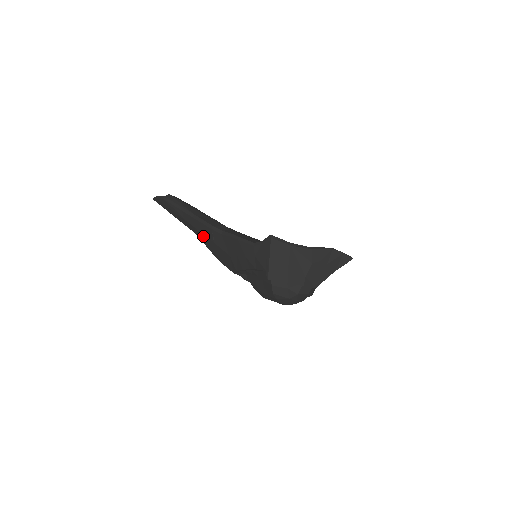
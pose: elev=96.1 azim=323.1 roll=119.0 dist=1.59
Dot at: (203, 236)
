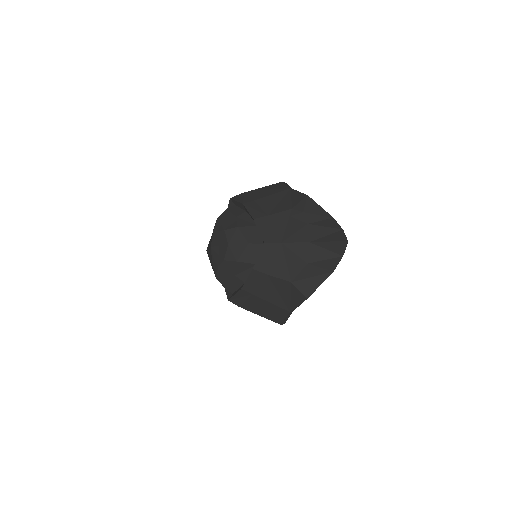
Dot at: occluded
